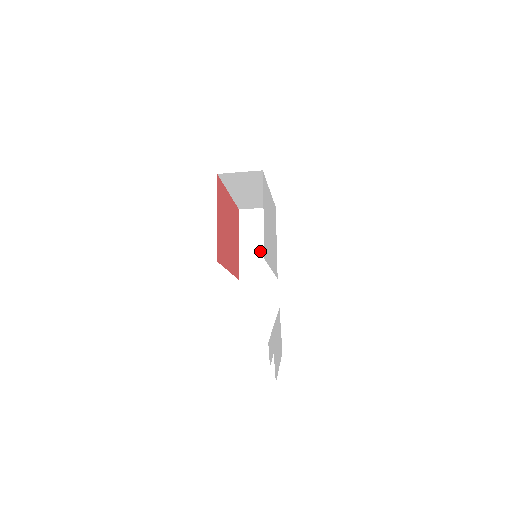
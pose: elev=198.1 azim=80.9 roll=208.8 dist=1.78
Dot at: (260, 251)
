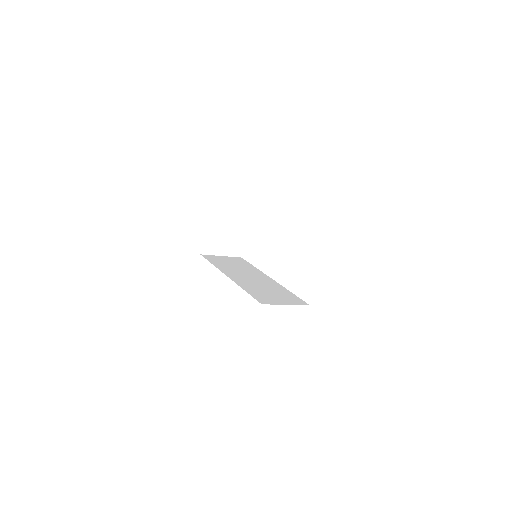
Dot at: (232, 222)
